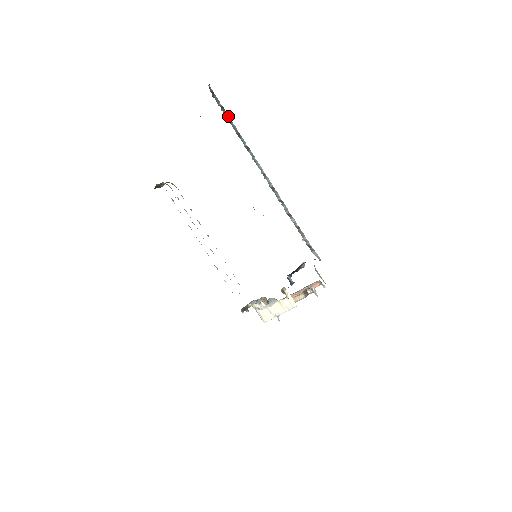
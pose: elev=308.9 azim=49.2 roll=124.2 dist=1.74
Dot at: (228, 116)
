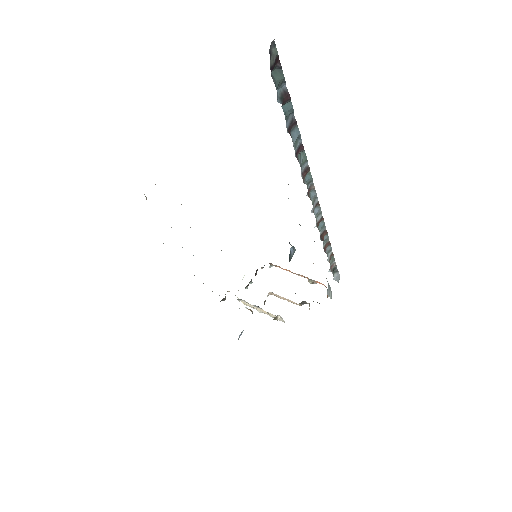
Dot at: (292, 112)
